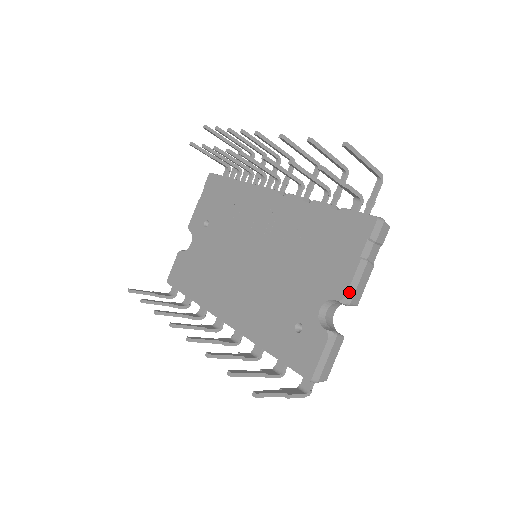
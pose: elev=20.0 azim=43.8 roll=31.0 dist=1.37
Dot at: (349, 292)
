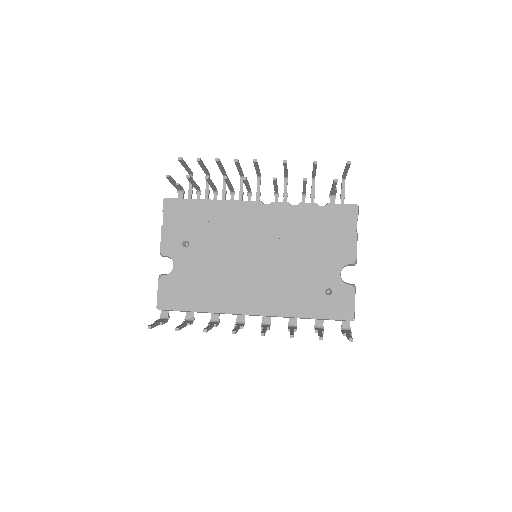
Dot at: (356, 256)
